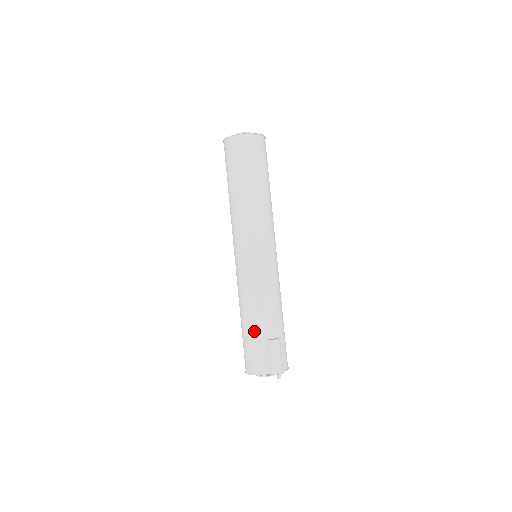
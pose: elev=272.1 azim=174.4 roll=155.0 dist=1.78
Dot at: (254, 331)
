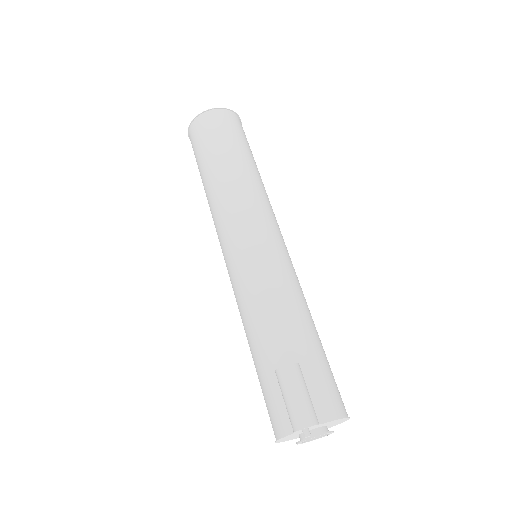
Dot at: (258, 363)
